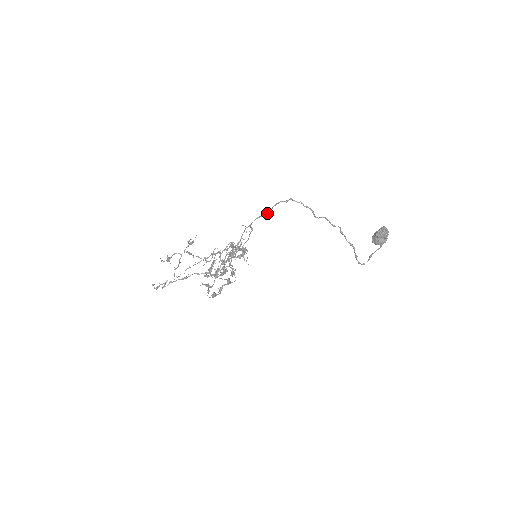
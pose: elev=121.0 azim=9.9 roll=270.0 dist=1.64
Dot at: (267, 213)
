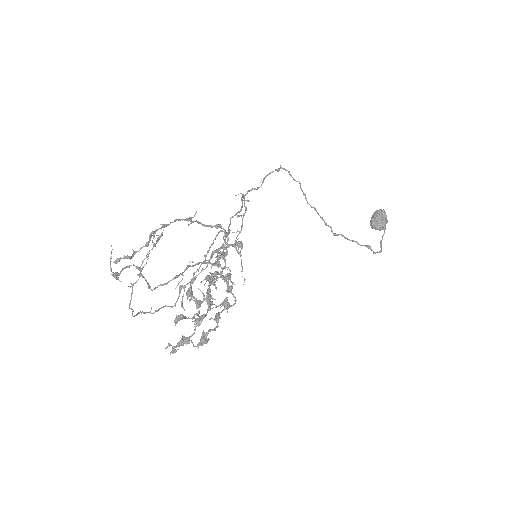
Dot at: (259, 187)
